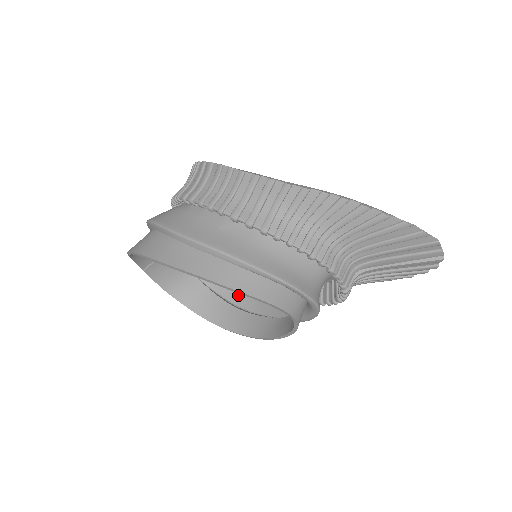
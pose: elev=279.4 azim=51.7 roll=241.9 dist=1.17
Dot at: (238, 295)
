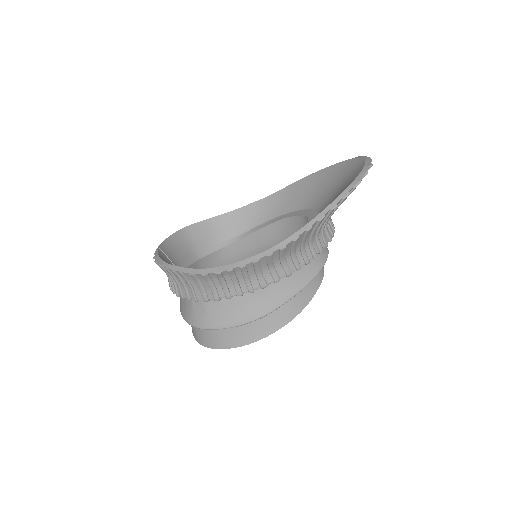
Dot at: (238, 259)
